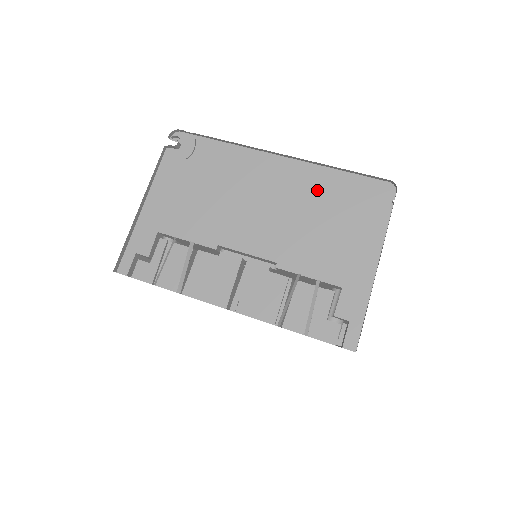
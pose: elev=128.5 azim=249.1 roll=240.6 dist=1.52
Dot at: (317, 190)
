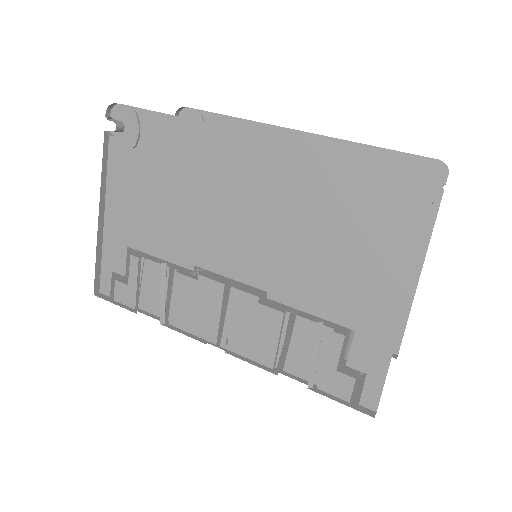
Dot at: (310, 188)
